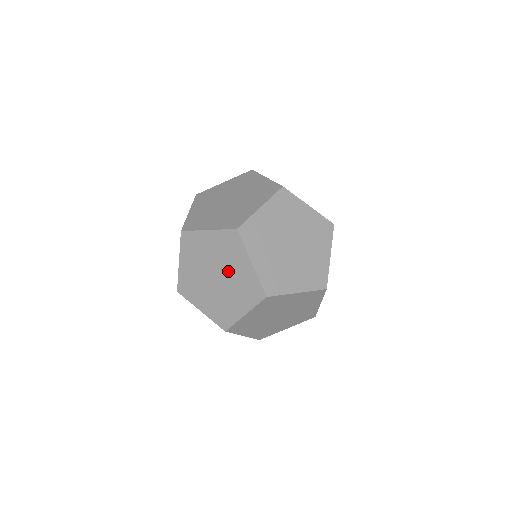
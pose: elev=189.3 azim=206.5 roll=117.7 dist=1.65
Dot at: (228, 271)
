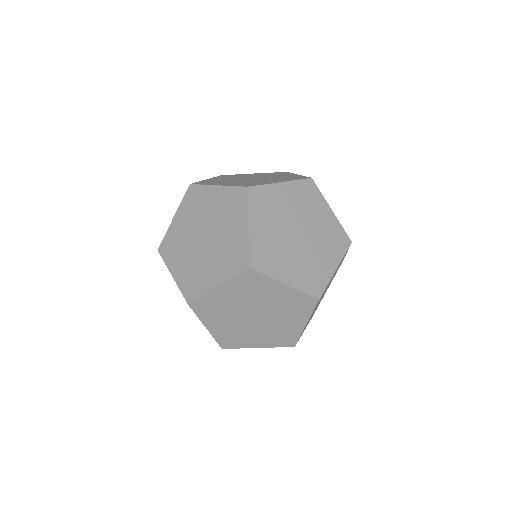
Dot at: (220, 233)
